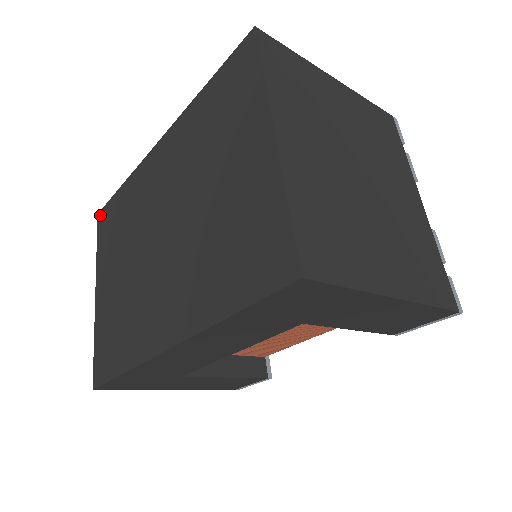
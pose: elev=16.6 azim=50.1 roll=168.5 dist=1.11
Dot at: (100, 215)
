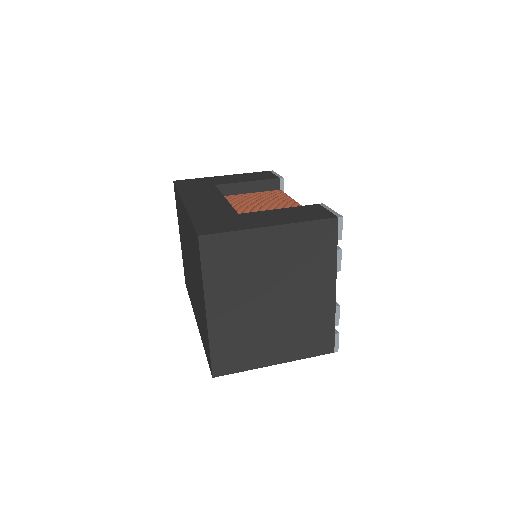
Dot at: occluded
